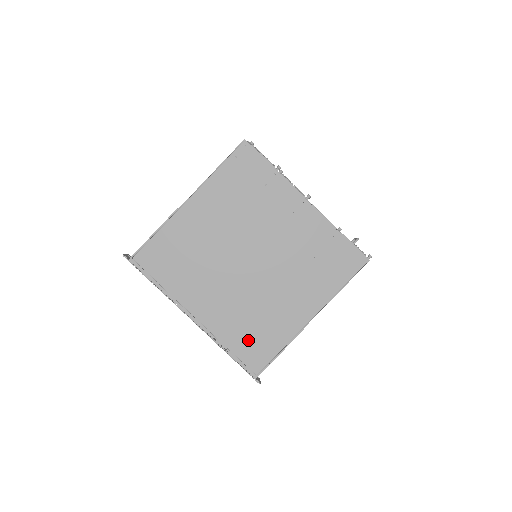
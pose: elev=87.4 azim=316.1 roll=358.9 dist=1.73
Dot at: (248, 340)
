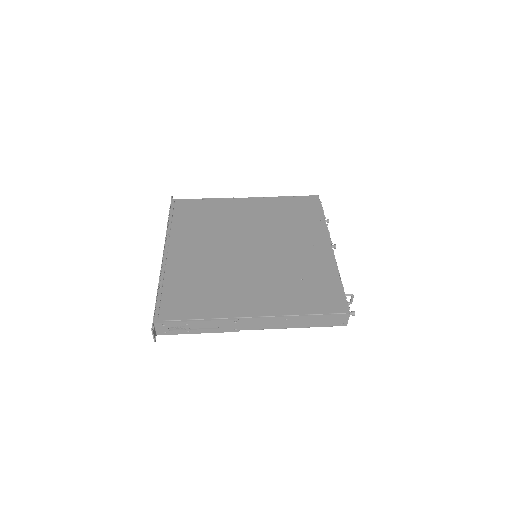
Dot at: (185, 292)
